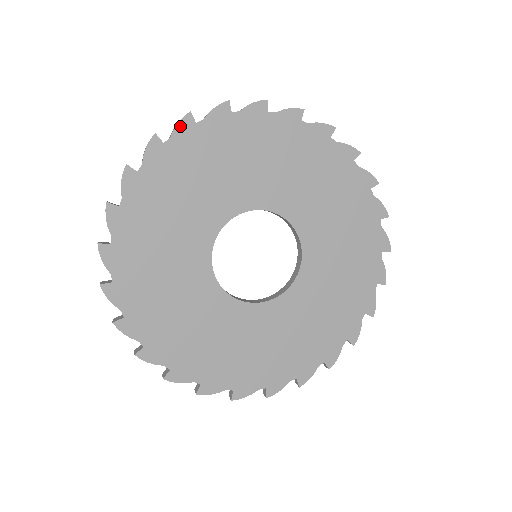
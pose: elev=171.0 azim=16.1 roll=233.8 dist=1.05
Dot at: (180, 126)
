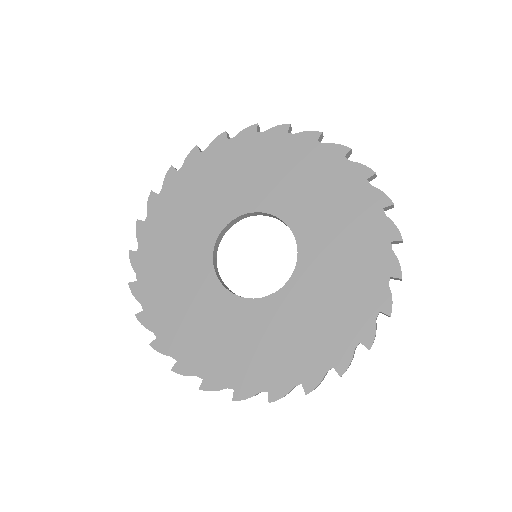
Dot at: (138, 233)
